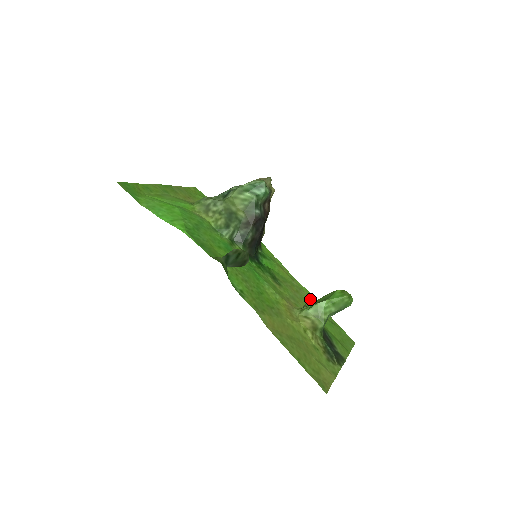
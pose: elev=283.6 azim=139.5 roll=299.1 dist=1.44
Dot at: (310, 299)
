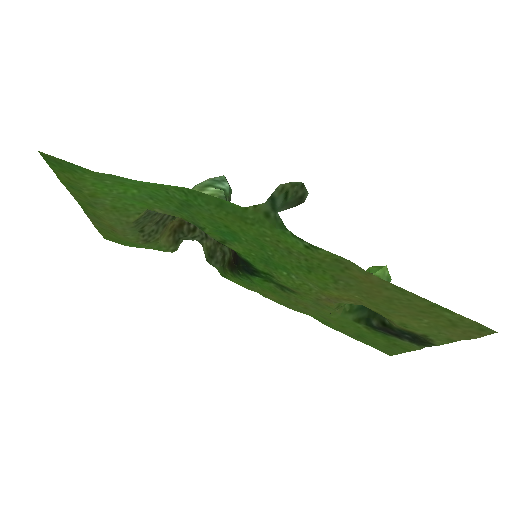
Dot at: (320, 318)
